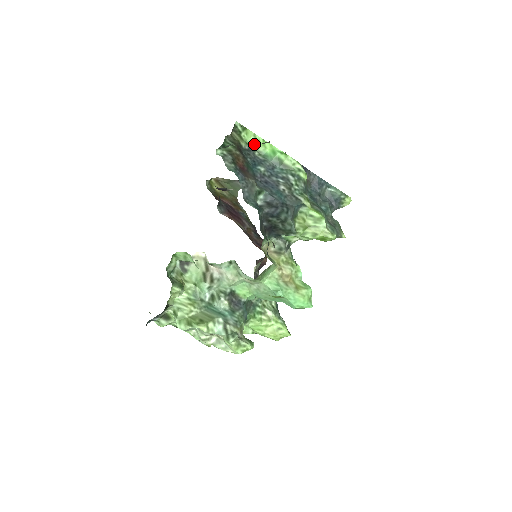
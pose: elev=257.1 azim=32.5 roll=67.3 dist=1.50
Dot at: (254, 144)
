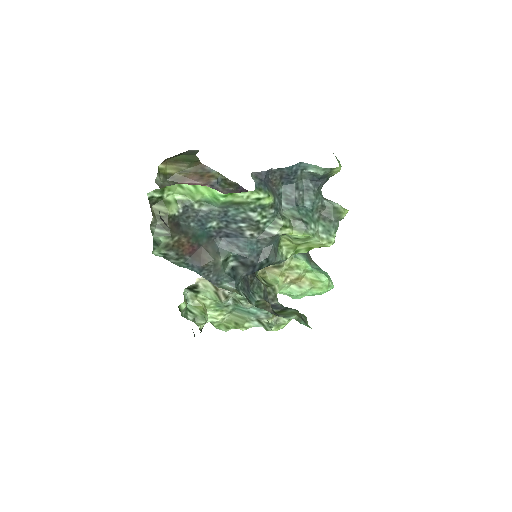
Dot at: (186, 195)
